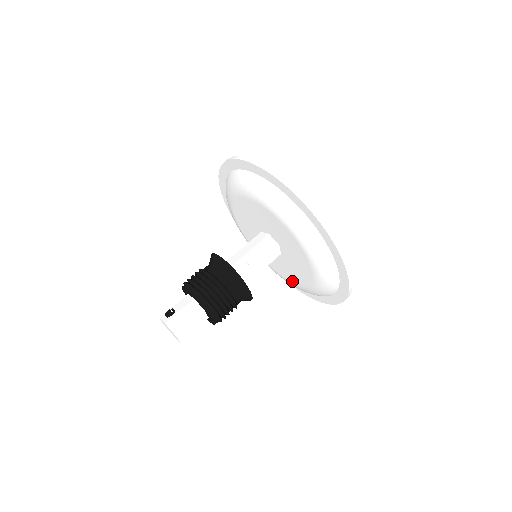
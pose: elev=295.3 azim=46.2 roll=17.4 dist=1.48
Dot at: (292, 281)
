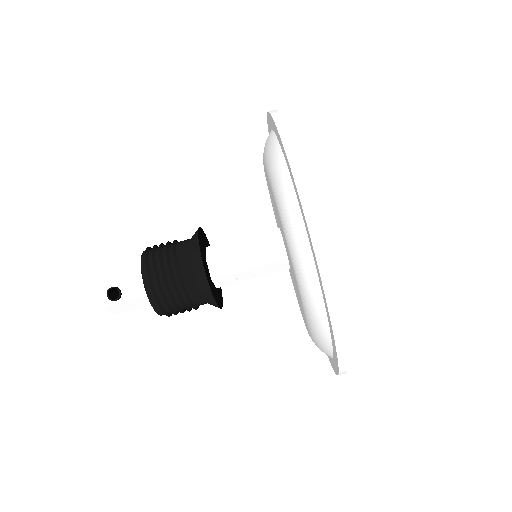
Dot at: occluded
